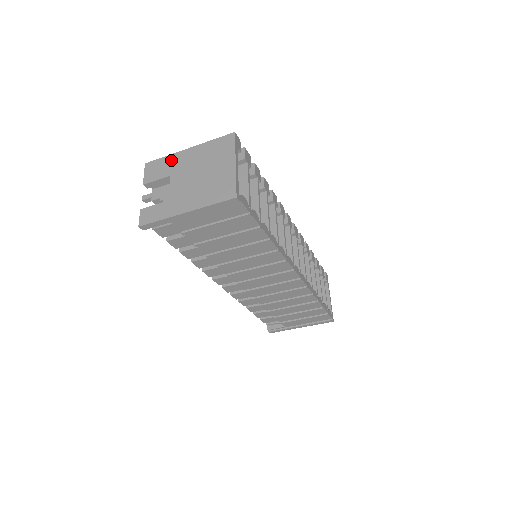
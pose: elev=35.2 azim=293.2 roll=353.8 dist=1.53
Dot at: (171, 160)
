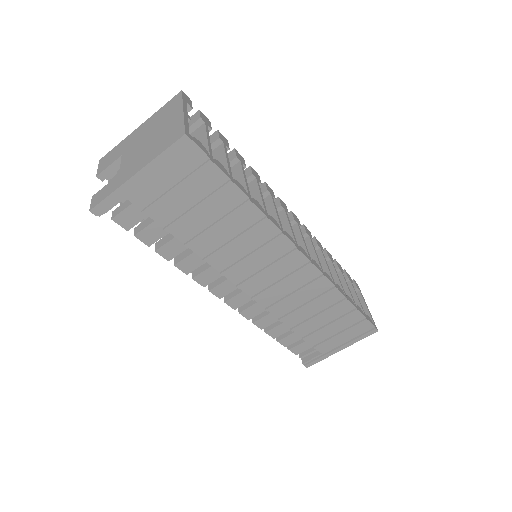
Dot at: (123, 144)
